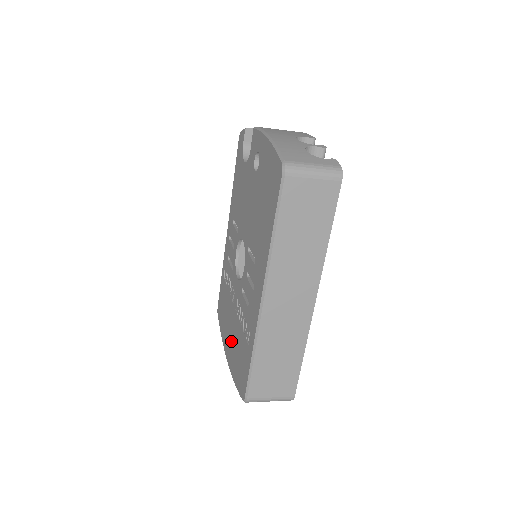
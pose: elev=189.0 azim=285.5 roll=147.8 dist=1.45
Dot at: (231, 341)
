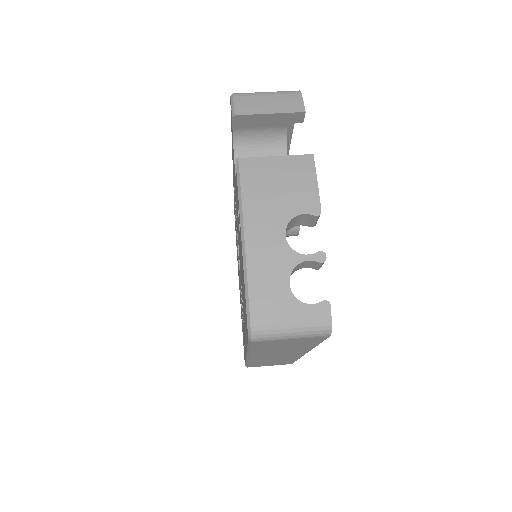
Dot at: occluded
